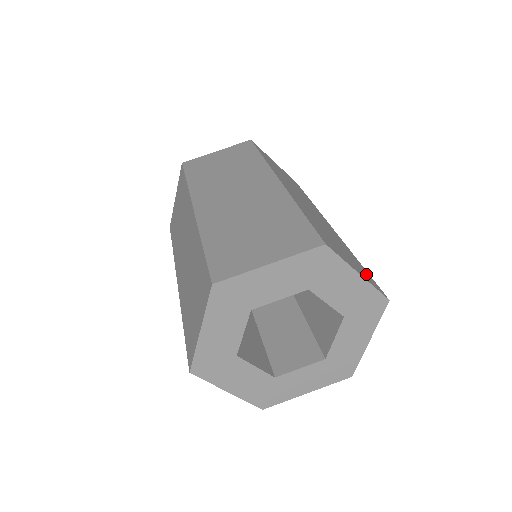
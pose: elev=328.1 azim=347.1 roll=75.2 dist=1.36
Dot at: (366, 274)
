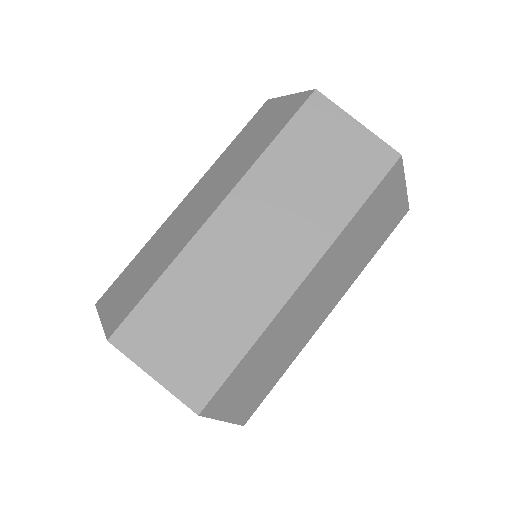
Dot at: (205, 374)
